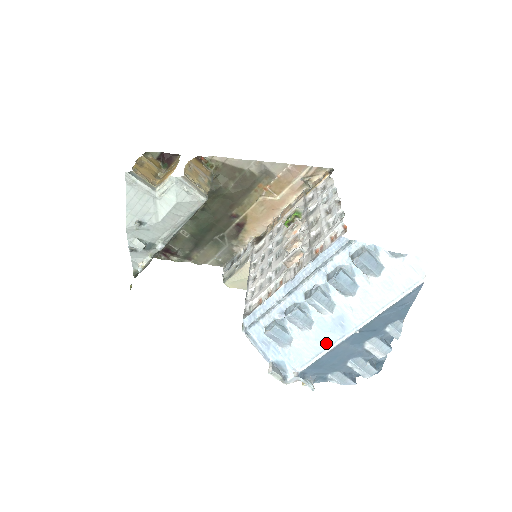
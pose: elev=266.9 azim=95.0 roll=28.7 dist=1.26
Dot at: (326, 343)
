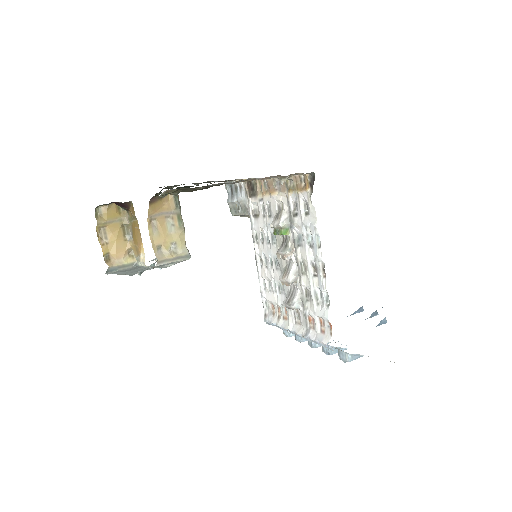
Dot at: occluded
